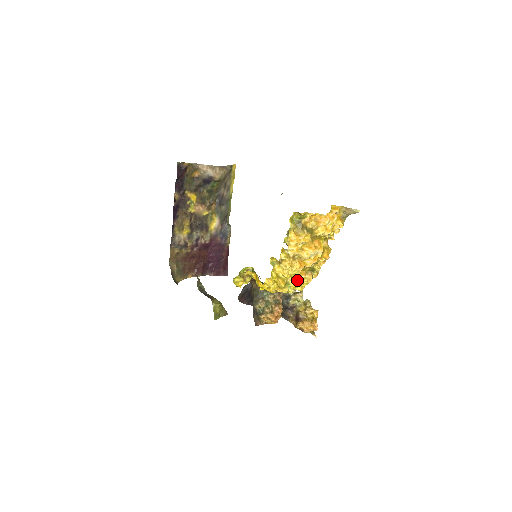
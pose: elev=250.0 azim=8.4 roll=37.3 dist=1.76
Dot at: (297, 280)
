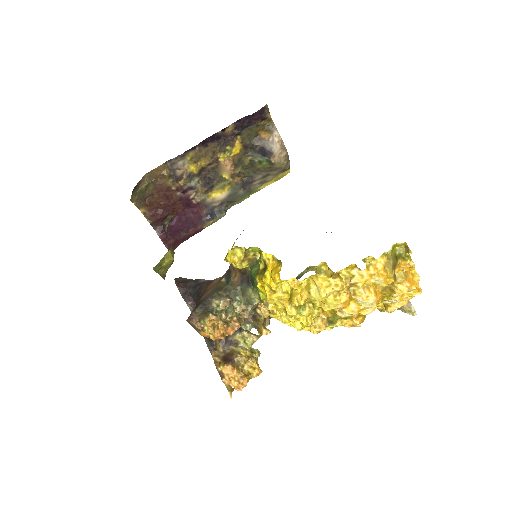
Dot at: (313, 314)
